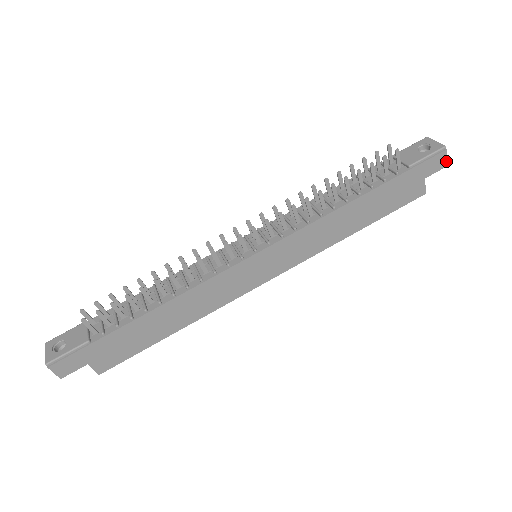
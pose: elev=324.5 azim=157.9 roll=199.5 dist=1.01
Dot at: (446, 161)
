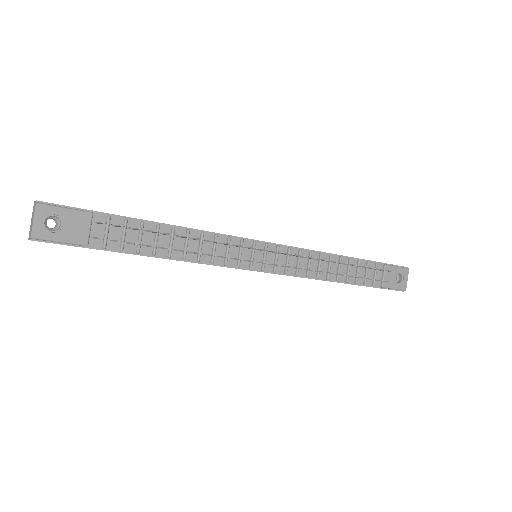
Dot at: occluded
